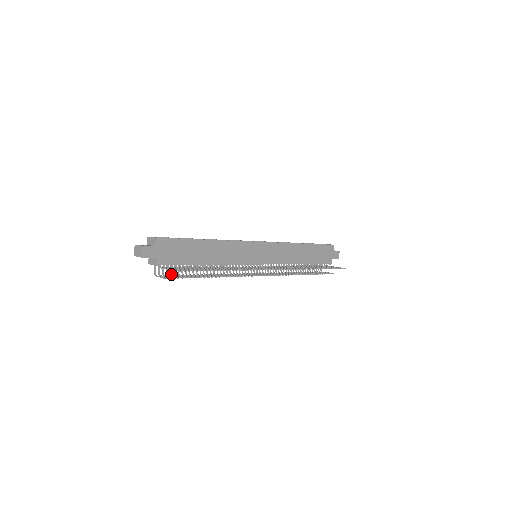
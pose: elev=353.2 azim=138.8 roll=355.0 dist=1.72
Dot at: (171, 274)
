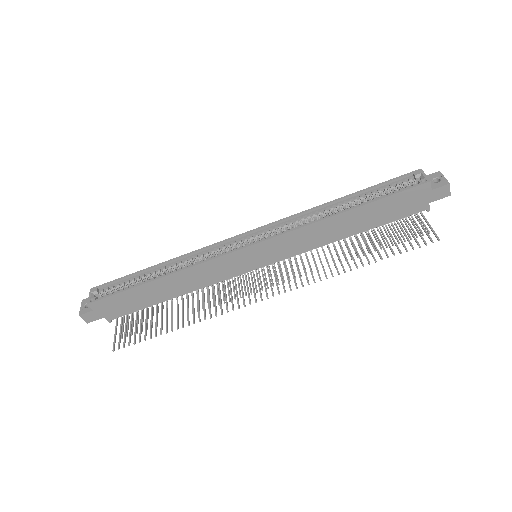
Dot at: occluded
